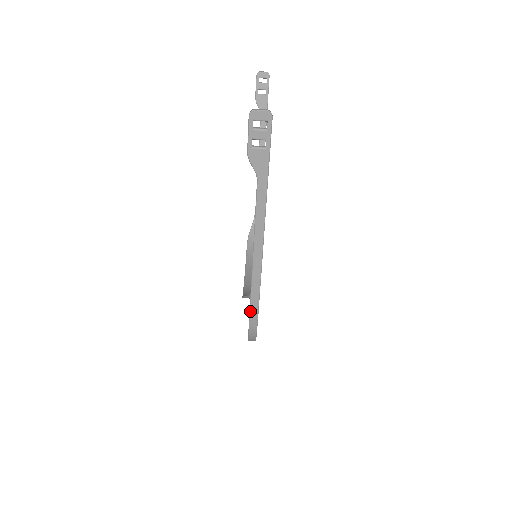
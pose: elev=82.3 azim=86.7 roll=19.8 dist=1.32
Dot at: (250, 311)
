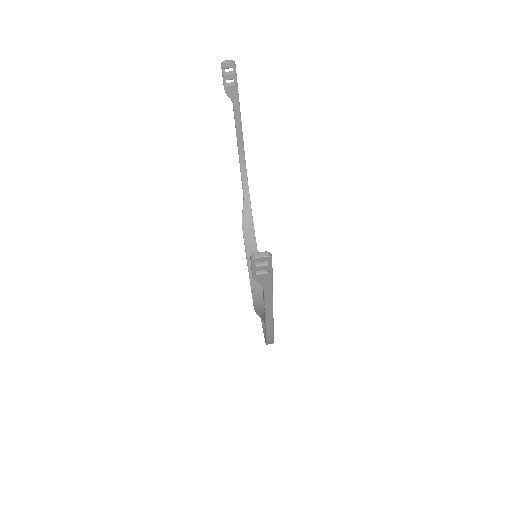
Dot at: (267, 340)
